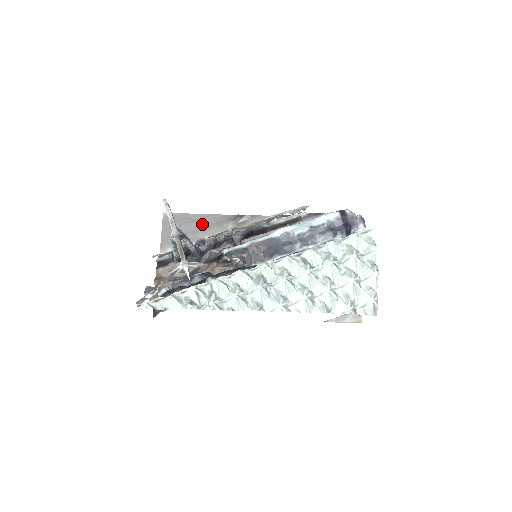
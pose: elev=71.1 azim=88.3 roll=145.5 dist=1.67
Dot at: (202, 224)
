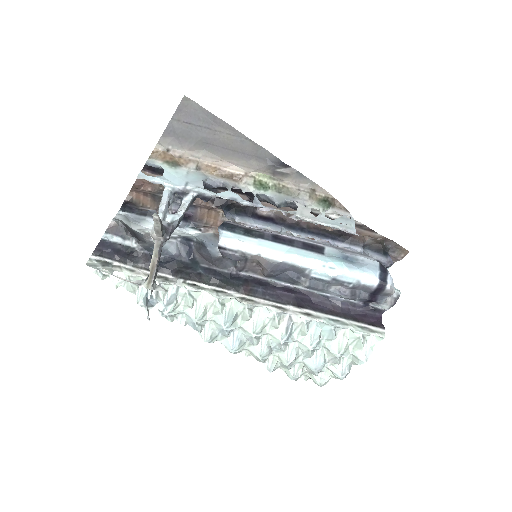
Dot at: (229, 143)
